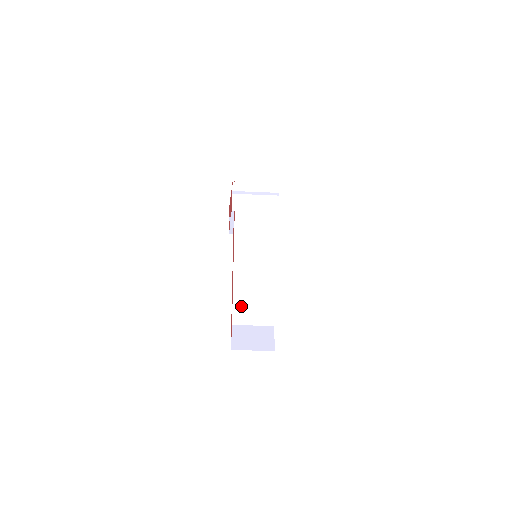
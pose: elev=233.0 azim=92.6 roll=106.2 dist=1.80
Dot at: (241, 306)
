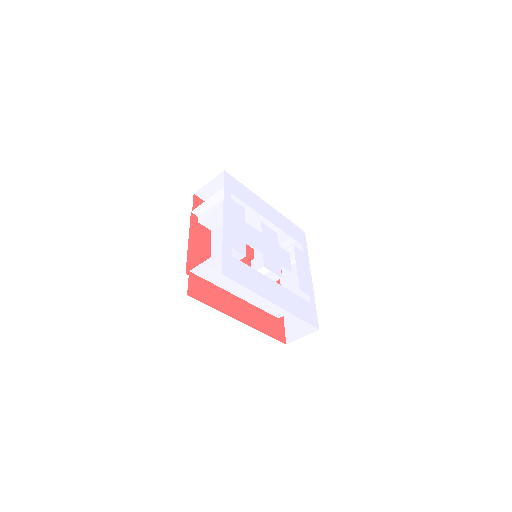
Dot at: (270, 308)
